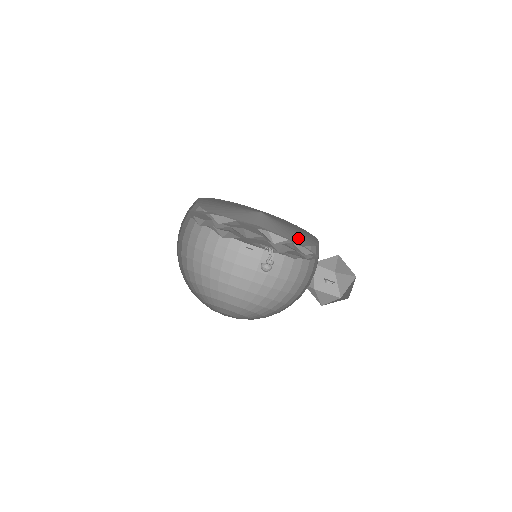
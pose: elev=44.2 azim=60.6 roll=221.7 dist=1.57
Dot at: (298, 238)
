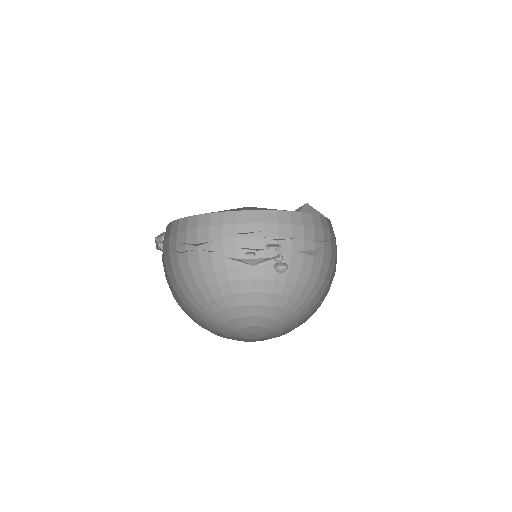
Dot at: occluded
